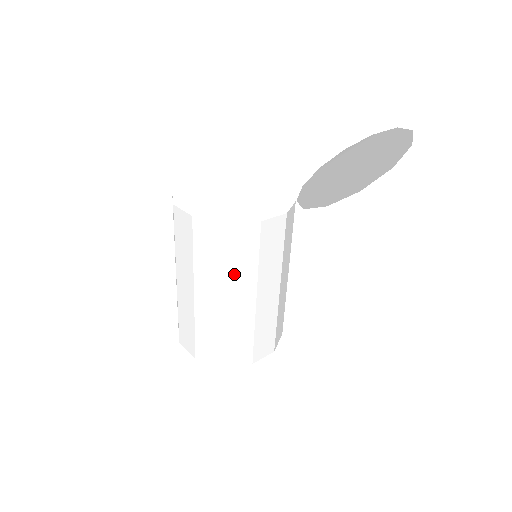
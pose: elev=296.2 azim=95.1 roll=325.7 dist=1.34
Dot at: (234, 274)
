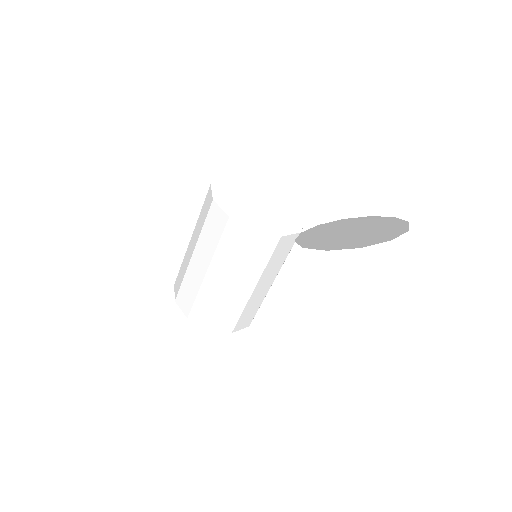
Dot at: (221, 257)
